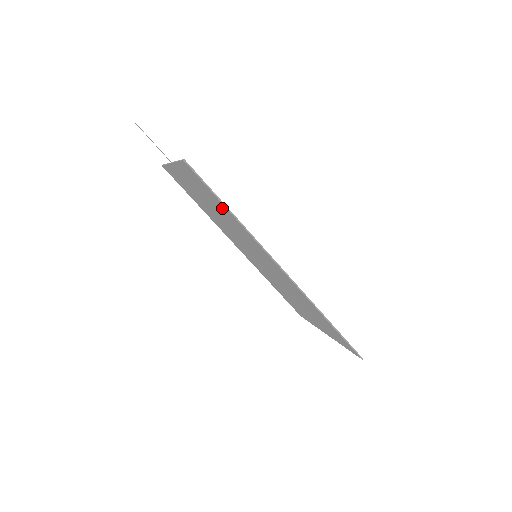
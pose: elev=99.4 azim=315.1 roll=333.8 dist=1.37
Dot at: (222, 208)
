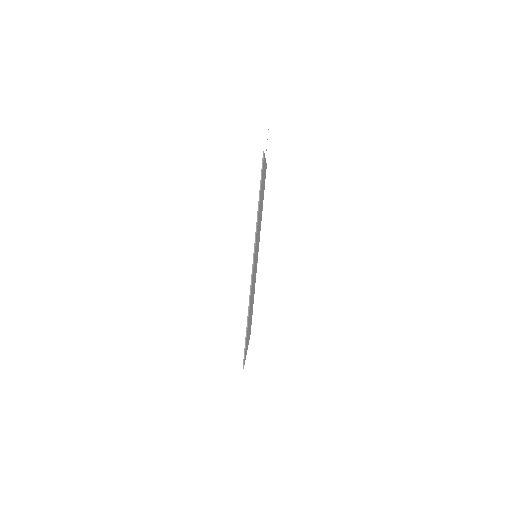
Dot at: occluded
